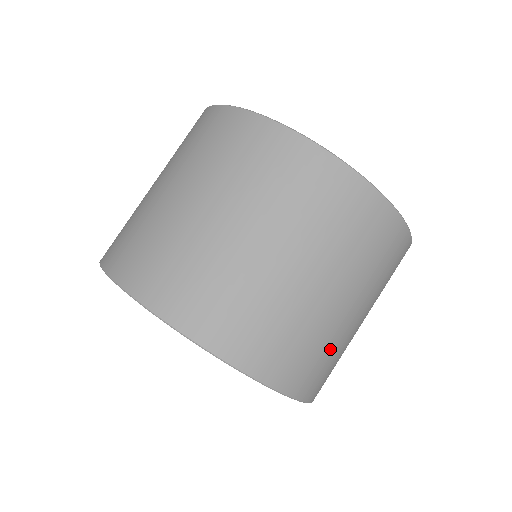
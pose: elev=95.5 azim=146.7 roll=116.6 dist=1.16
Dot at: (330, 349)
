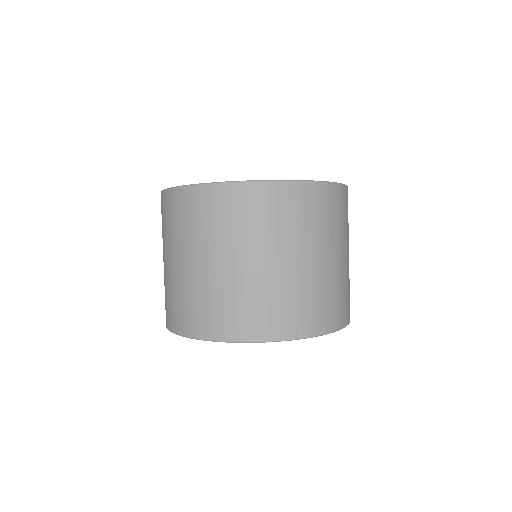
Dot at: (349, 283)
